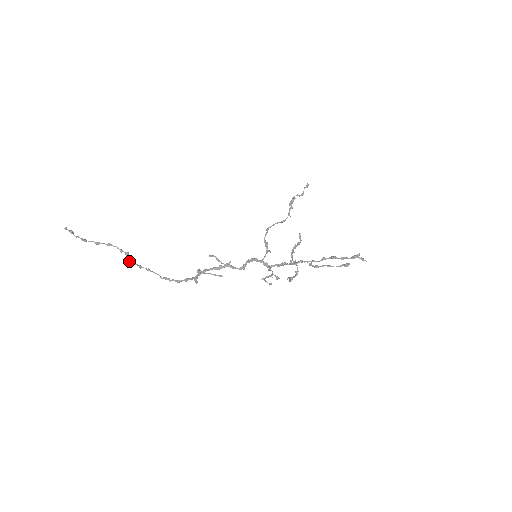
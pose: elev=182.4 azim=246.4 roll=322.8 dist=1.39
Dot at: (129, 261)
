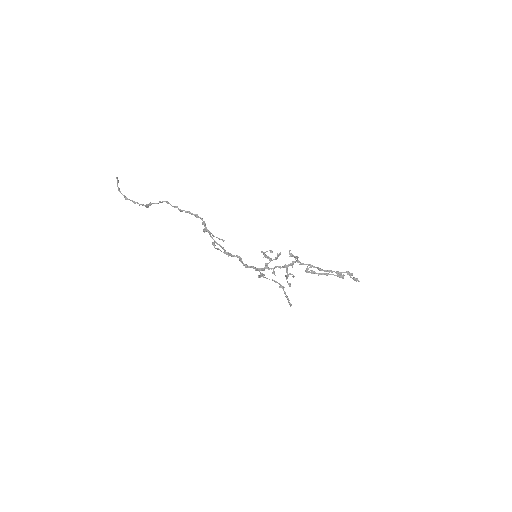
Dot at: (148, 205)
